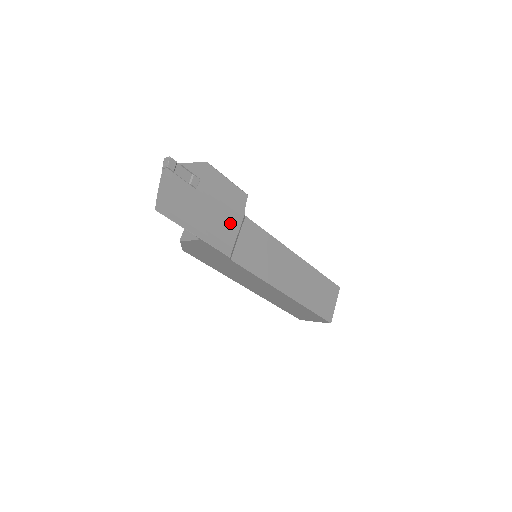
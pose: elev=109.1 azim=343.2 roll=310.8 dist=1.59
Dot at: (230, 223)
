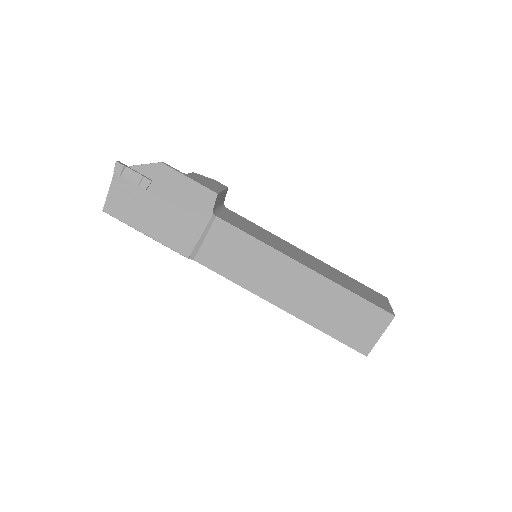
Dot at: (191, 224)
